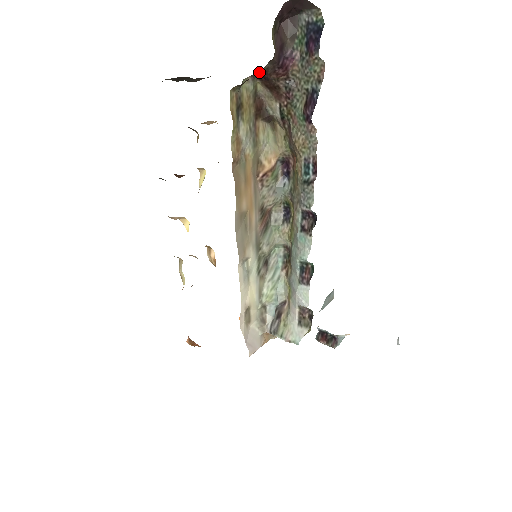
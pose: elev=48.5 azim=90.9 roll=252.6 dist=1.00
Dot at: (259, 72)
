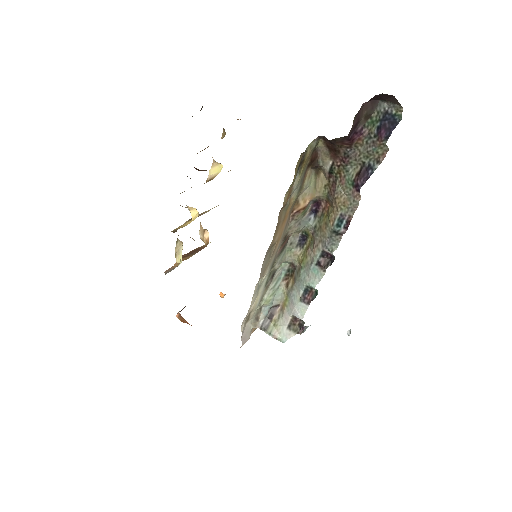
Dot at: (329, 140)
